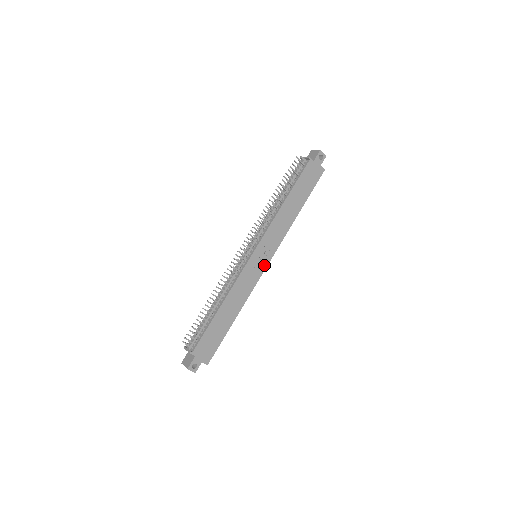
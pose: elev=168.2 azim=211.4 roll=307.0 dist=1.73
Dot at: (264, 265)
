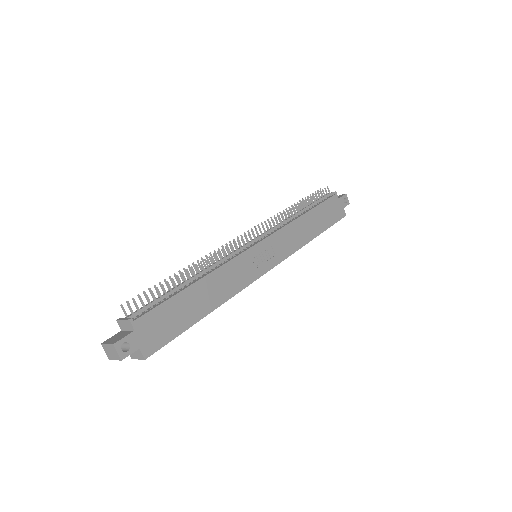
Dot at: (264, 268)
